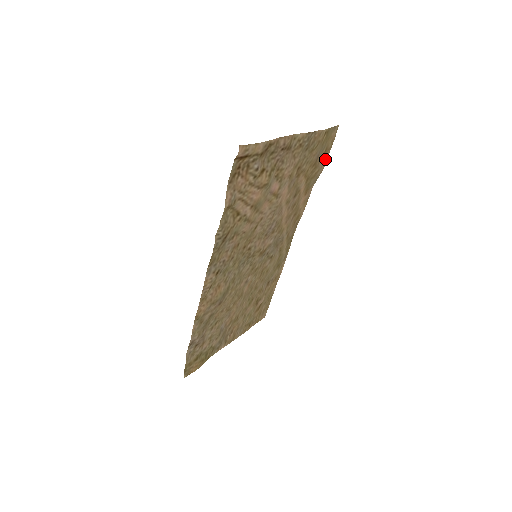
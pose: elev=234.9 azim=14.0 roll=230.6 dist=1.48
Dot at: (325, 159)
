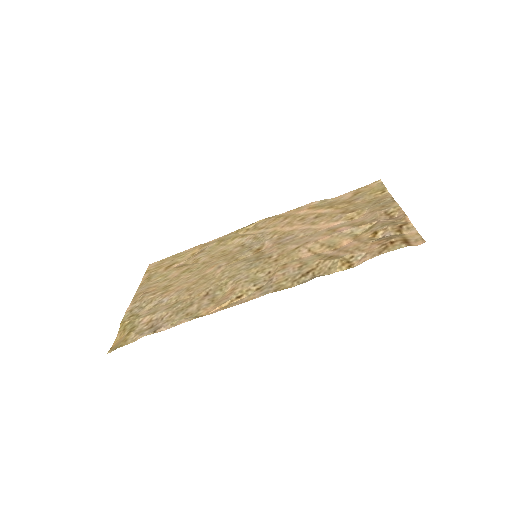
Dot at: (347, 194)
